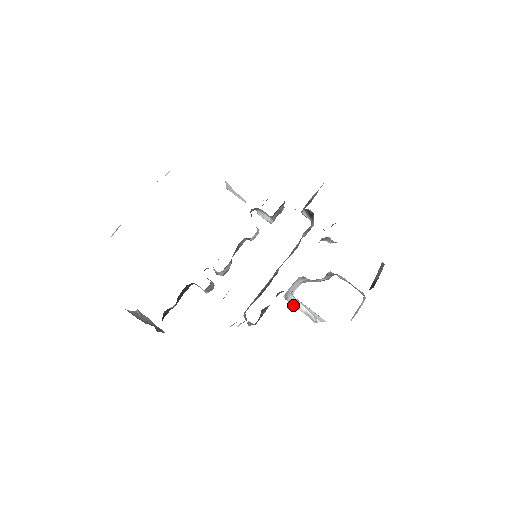
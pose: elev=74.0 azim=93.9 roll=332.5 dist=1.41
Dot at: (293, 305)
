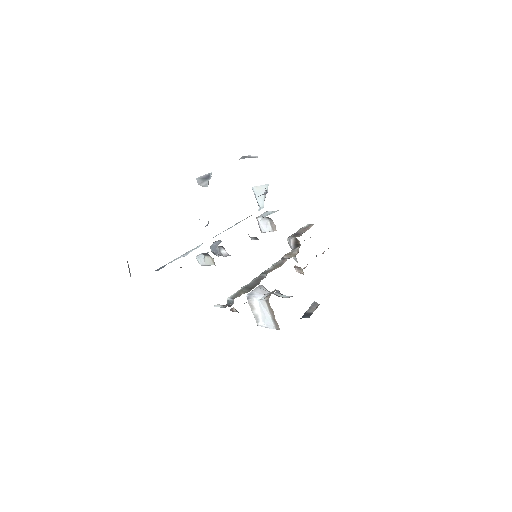
Dot at: (250, 305)
